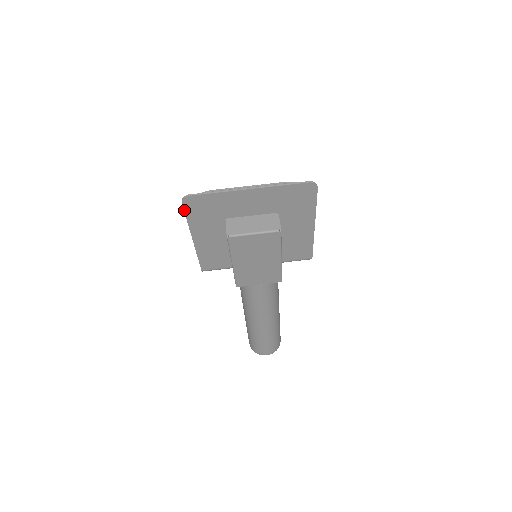
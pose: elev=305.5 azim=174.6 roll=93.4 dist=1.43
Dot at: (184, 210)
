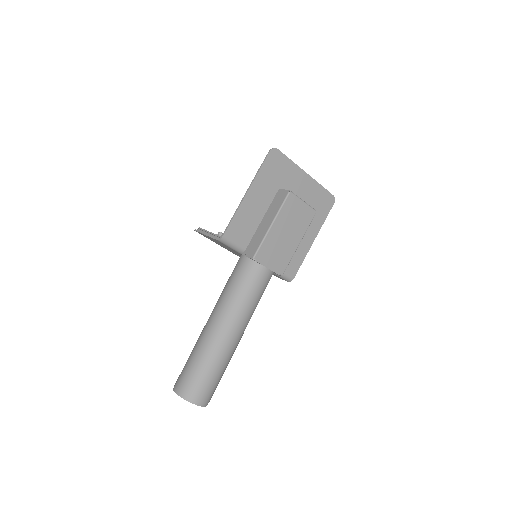
Dot at: (266, 159)
